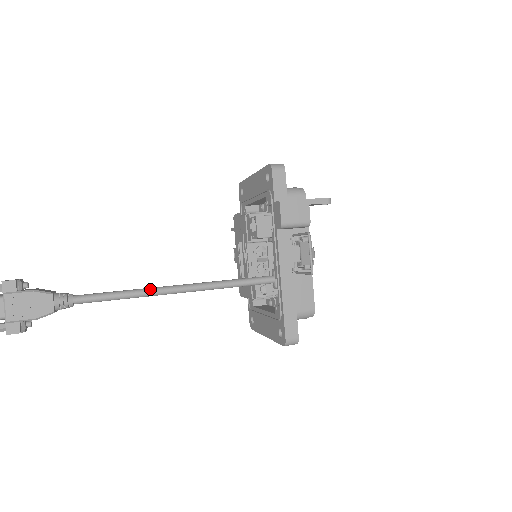
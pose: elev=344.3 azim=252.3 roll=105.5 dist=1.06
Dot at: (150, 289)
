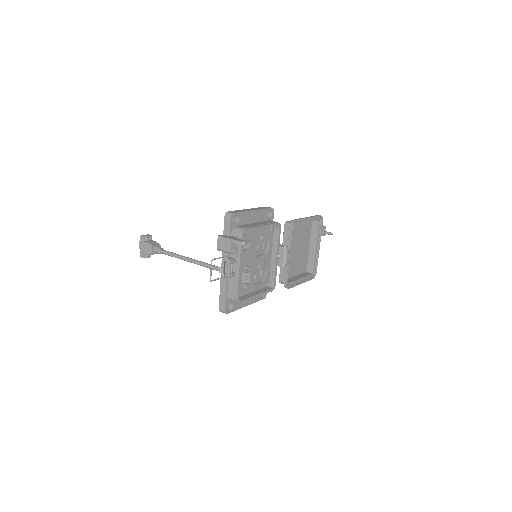
Dot at: (185, 258)
